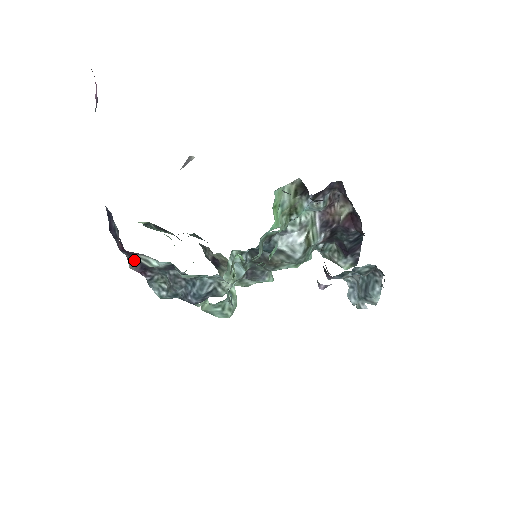
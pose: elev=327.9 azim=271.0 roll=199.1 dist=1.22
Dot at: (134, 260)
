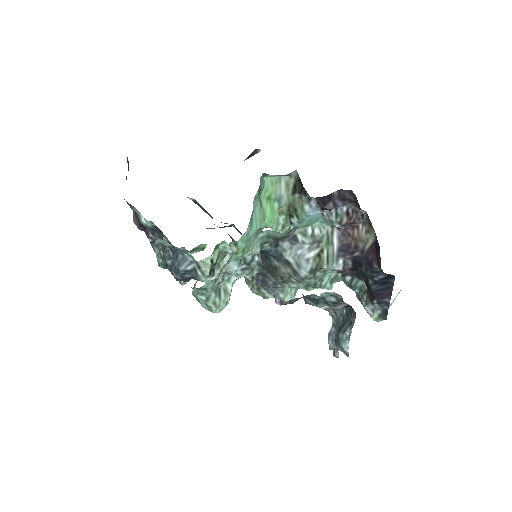
Dot at: (136, 214)
